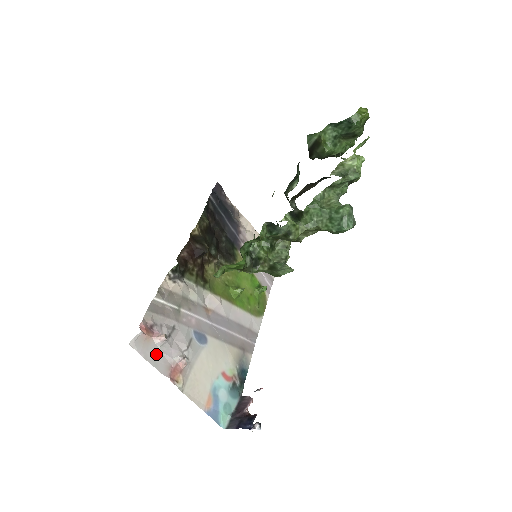
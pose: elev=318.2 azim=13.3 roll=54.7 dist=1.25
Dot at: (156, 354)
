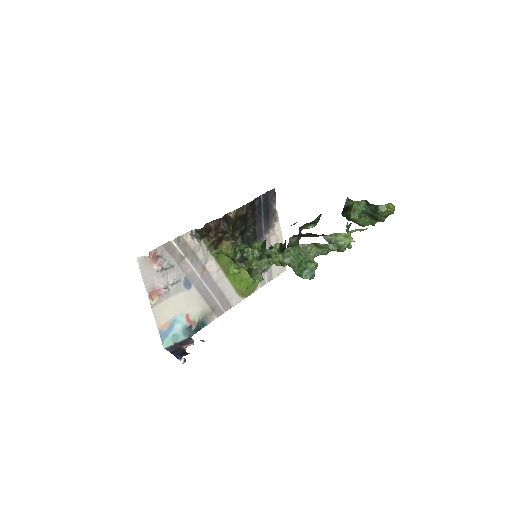
Dot at: (150, 275)
